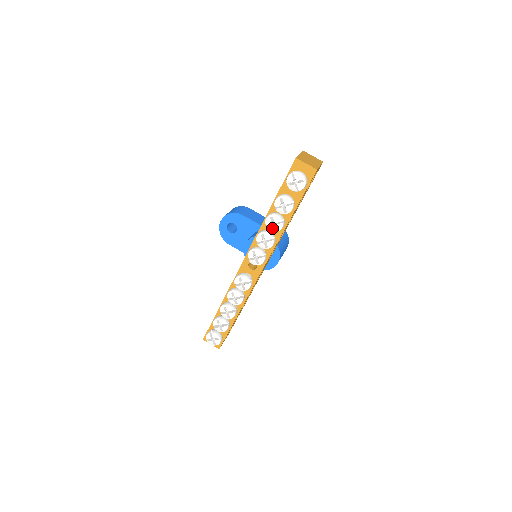
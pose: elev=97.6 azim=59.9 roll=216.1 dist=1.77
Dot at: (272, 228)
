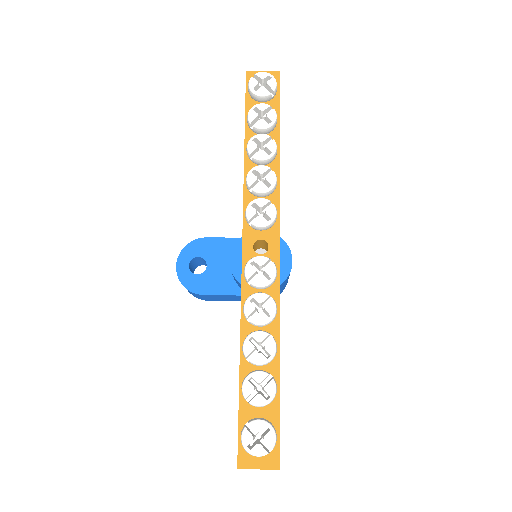
Dot at: (263, 153)
